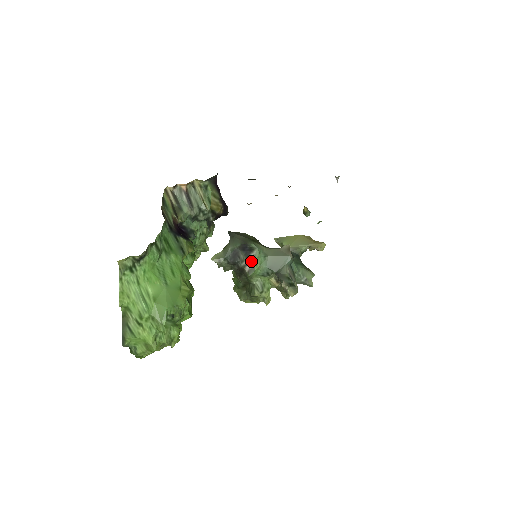
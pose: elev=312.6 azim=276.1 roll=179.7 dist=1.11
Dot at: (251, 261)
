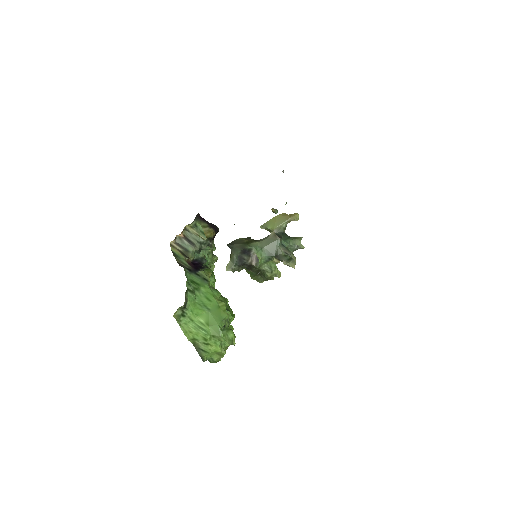
Dot at: (254, 257)
